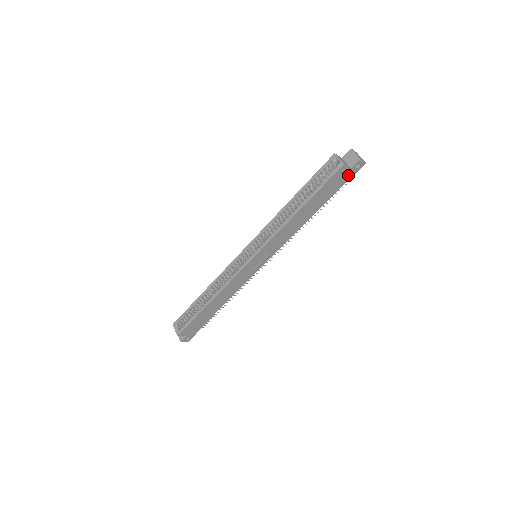
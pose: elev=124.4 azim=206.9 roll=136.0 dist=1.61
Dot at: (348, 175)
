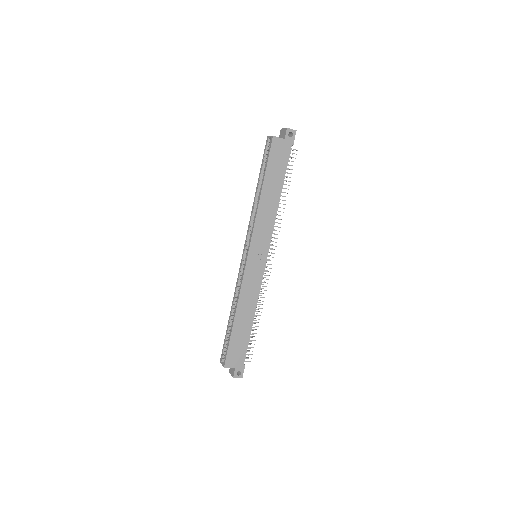
Dot at: (287, 146)
